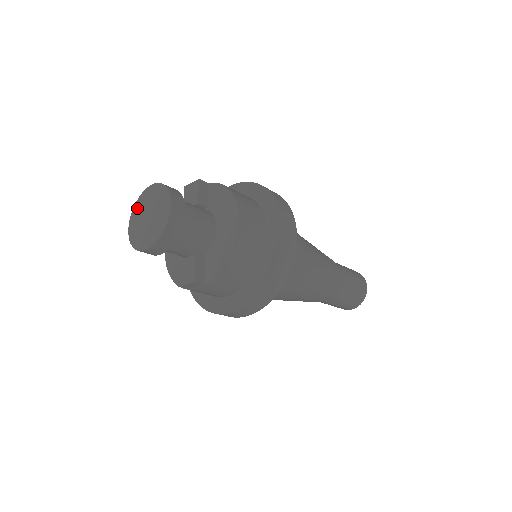
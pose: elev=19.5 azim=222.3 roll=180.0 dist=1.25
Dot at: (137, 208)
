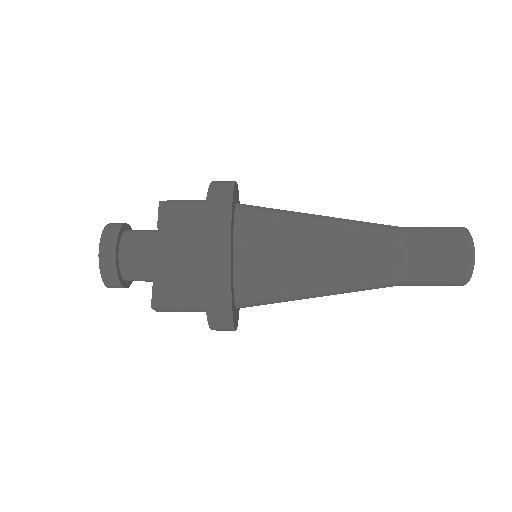
Dot at: occluded
